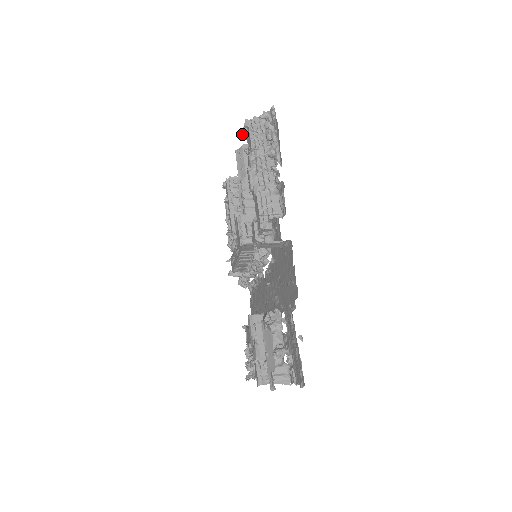
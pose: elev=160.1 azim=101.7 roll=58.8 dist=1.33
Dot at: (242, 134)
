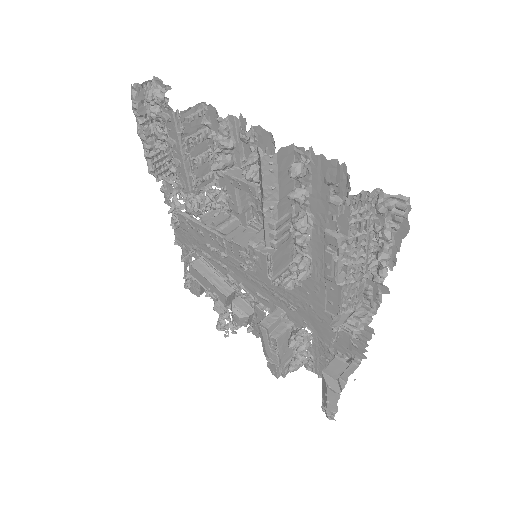
Dot at: (329, 204)
